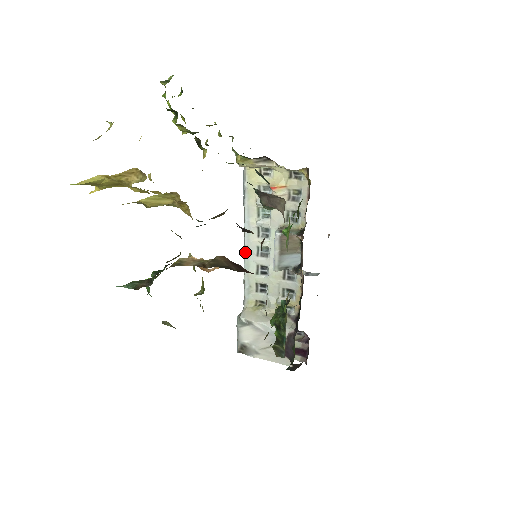
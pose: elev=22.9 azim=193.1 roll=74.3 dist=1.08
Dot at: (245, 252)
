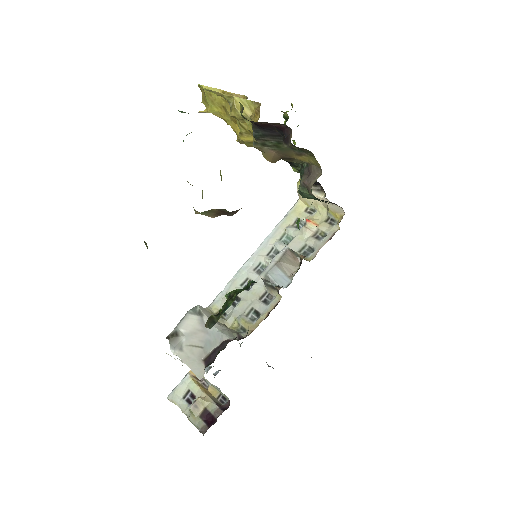
Dot at: (247, 261)
